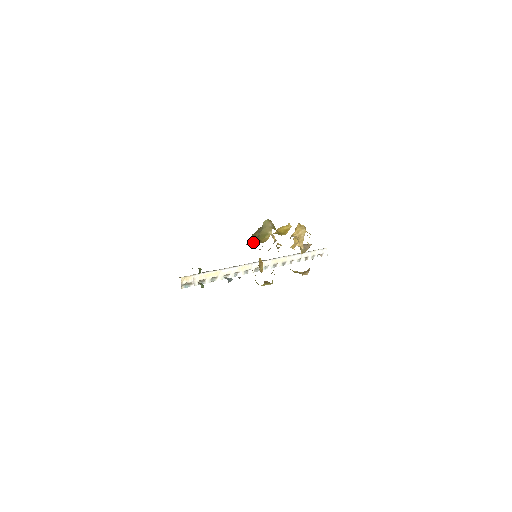
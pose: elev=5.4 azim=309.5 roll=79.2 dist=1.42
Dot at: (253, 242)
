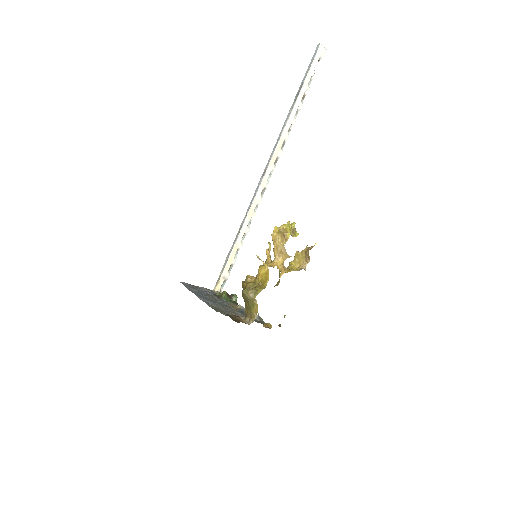
Dot at: (249, 319)
